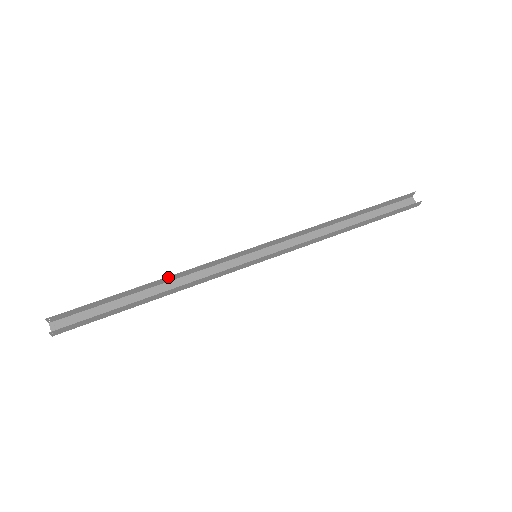
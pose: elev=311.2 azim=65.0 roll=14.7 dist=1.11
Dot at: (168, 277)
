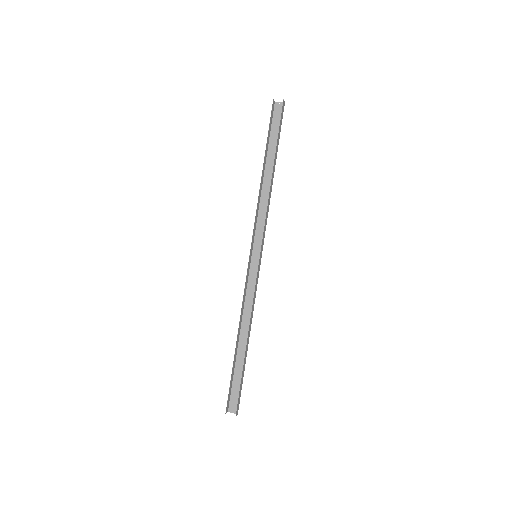
Dot at: (239, 325)
